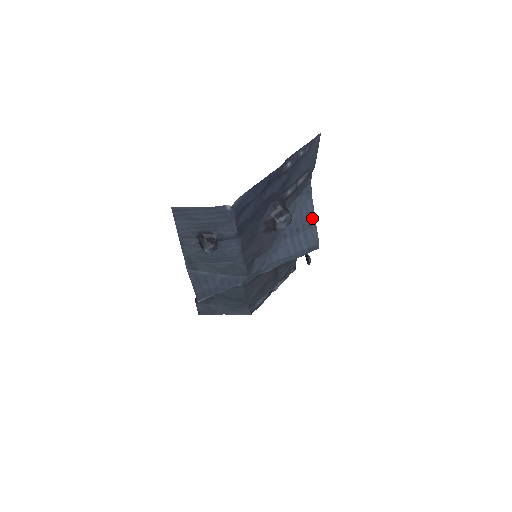
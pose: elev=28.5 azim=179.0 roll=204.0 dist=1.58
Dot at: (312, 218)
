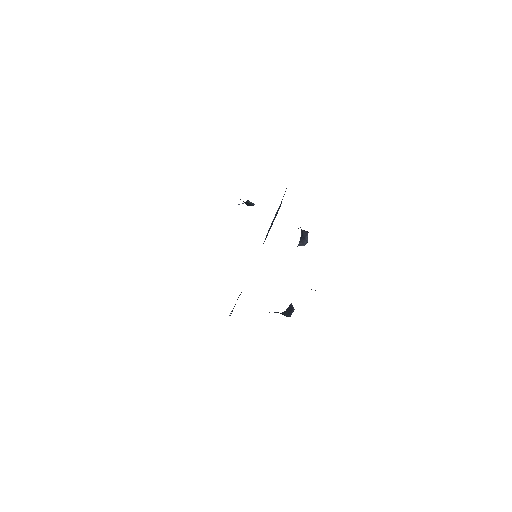
Dot at: occluded
